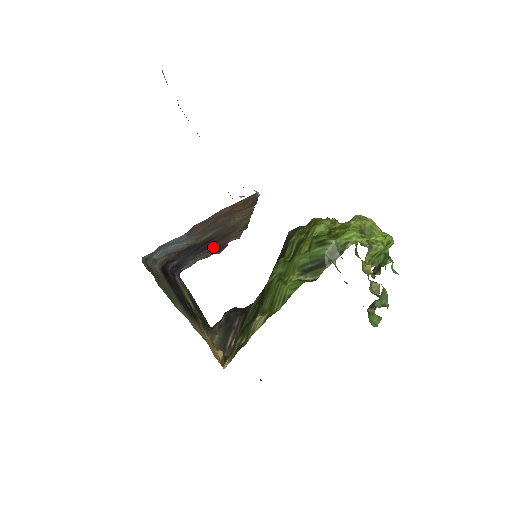
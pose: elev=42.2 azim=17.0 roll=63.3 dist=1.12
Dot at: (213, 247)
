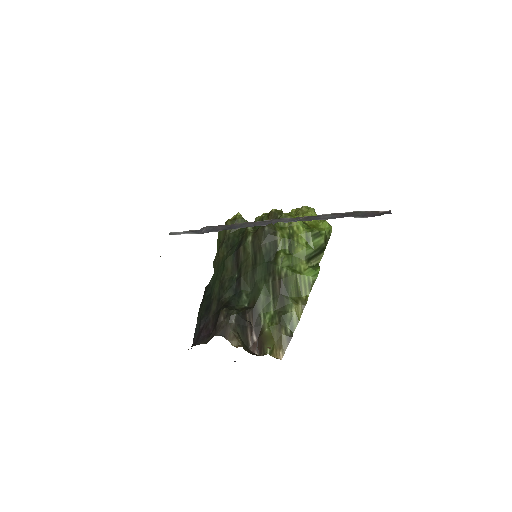
Dot at: occluded
